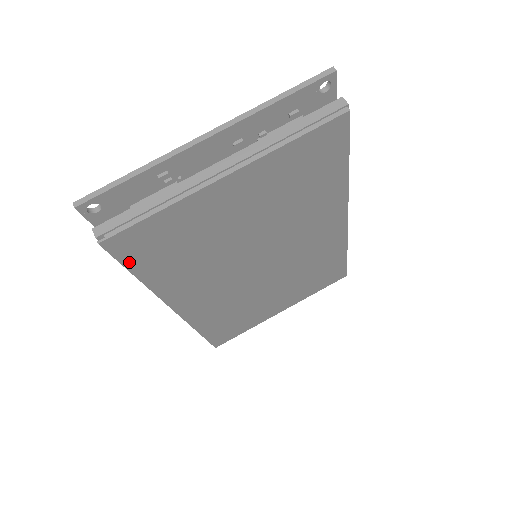
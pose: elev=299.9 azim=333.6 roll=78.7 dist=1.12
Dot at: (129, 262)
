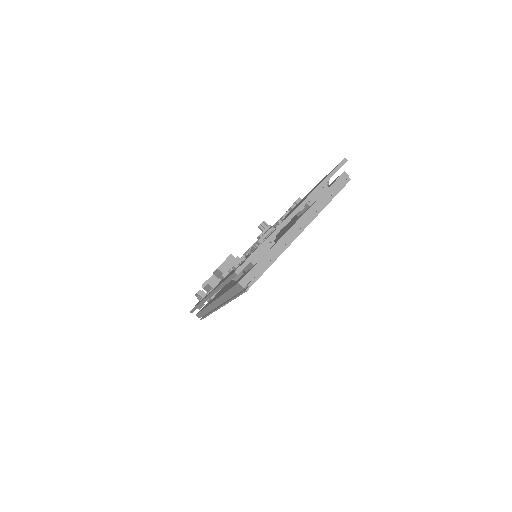
Dot at: occluded
